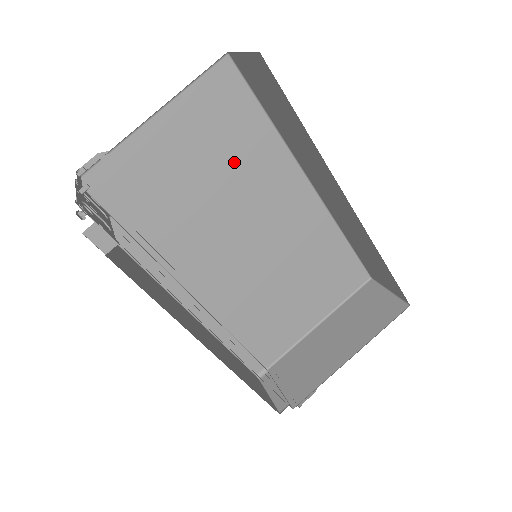
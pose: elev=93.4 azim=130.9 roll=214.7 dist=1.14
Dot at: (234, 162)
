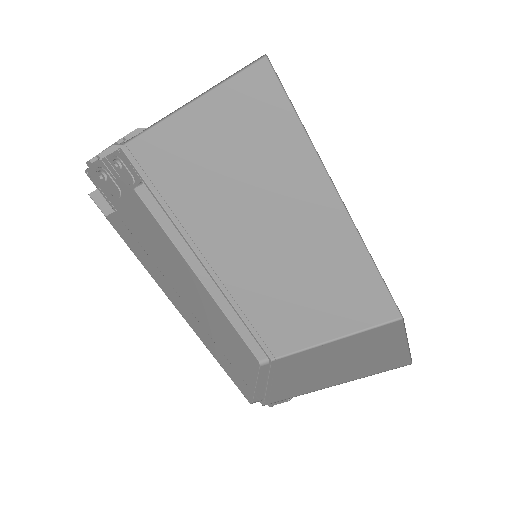
Dot at: (261, 161)
